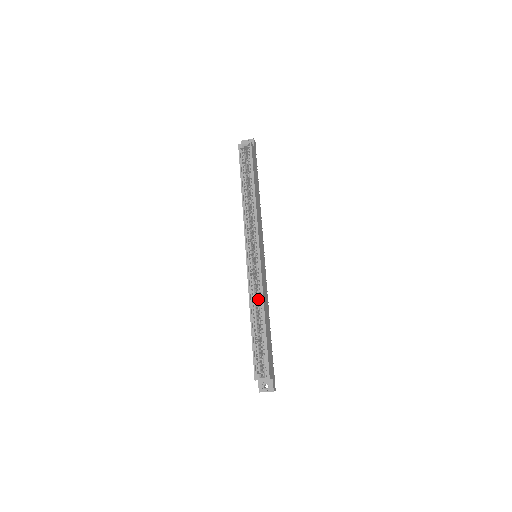
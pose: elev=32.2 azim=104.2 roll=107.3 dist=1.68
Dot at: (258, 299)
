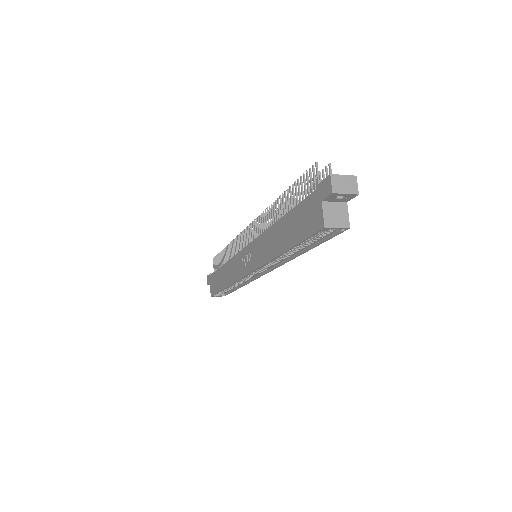
Dot at: (241, 282)
